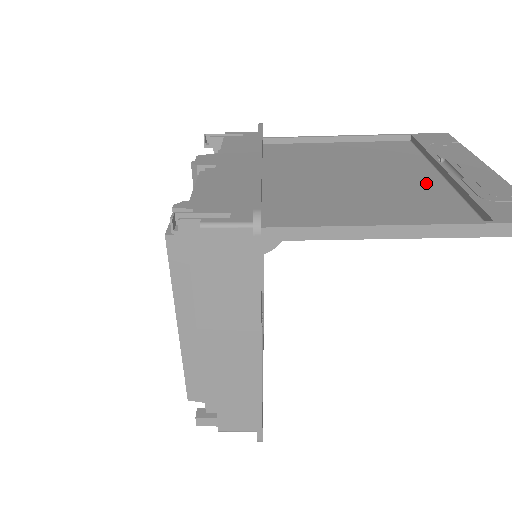
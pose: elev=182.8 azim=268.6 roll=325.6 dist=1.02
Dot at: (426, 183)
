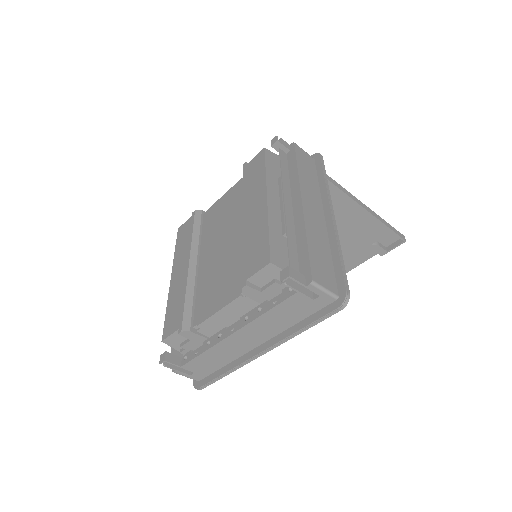
Dot at: occluded
